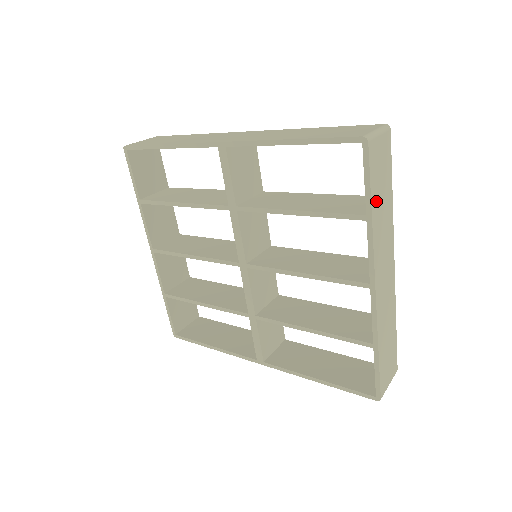
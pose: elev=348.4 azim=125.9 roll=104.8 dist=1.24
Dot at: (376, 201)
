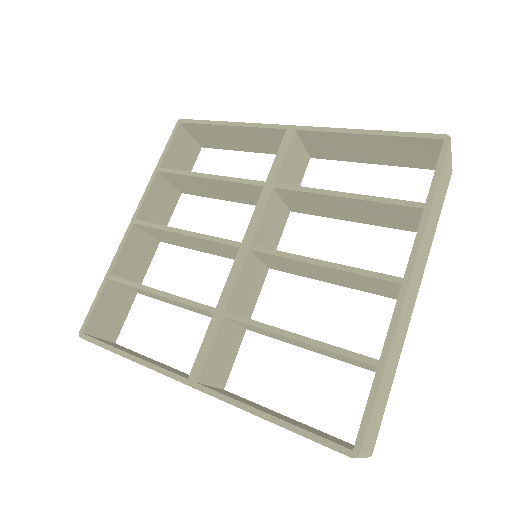
Dot at: (435, 201)
